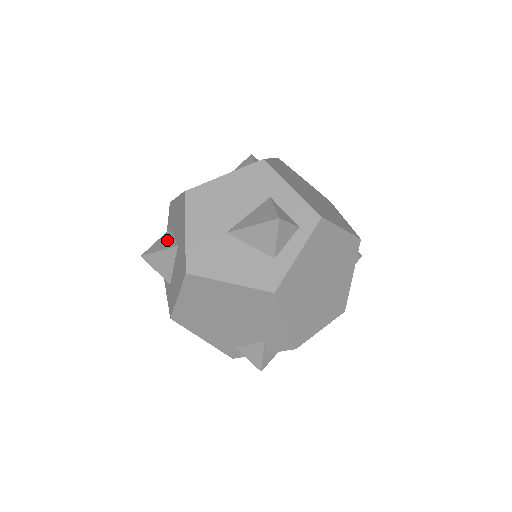
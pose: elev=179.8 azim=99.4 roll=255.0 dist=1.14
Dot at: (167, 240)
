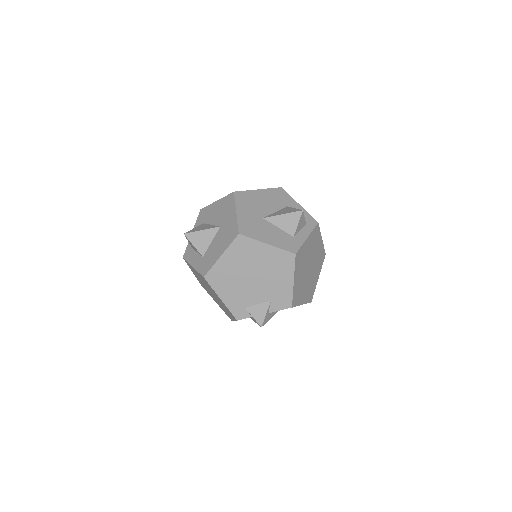
Dot at: (206, 226)
